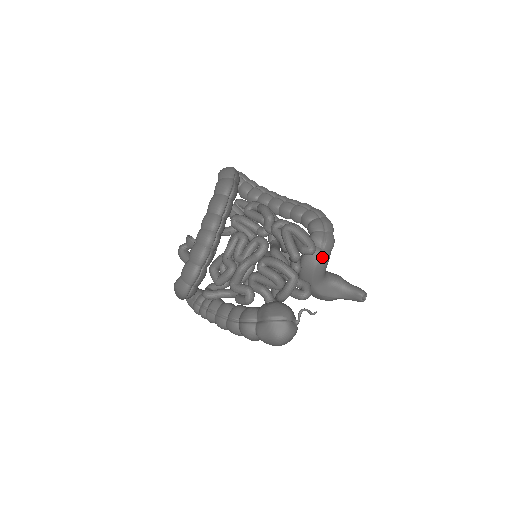
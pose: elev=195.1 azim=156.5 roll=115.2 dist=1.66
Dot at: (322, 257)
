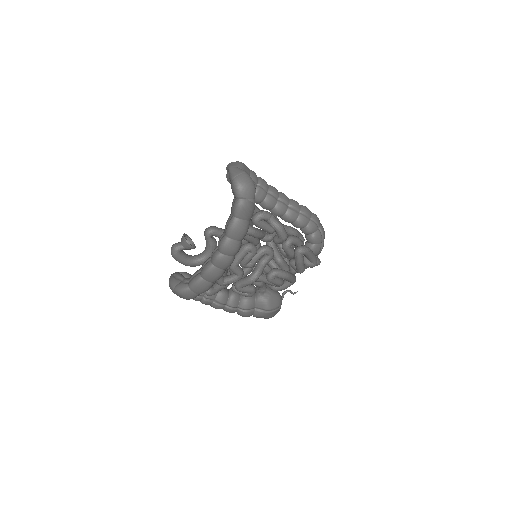
Dot at: occluded
